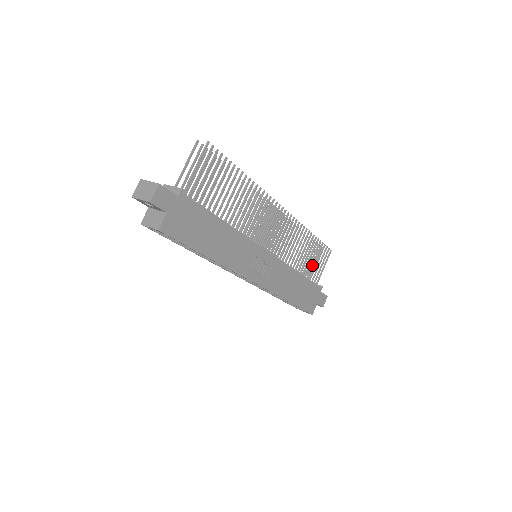
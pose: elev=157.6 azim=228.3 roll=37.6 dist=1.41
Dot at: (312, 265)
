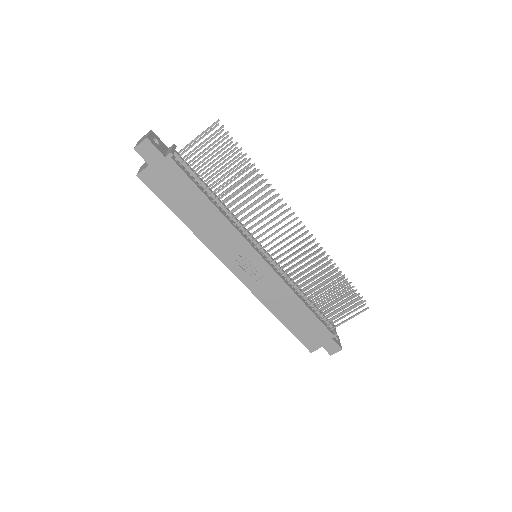
Dot at: (332, 306)
